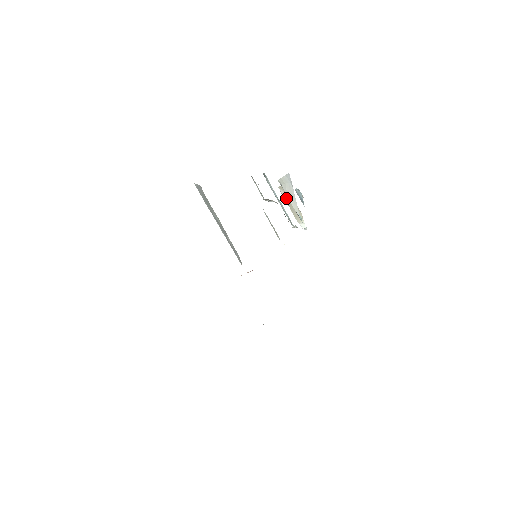
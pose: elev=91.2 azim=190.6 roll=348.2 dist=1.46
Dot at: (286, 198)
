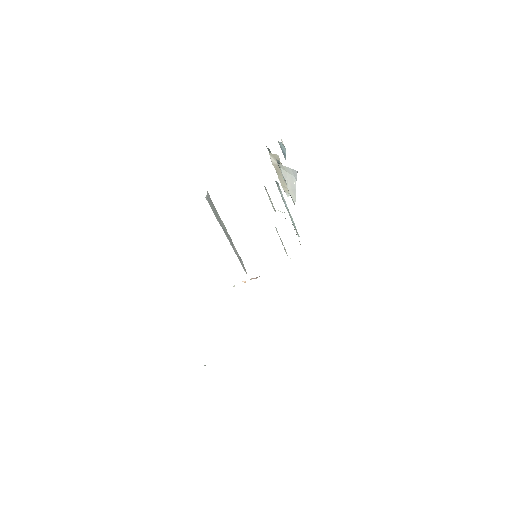
Dot at: (276, 166)
